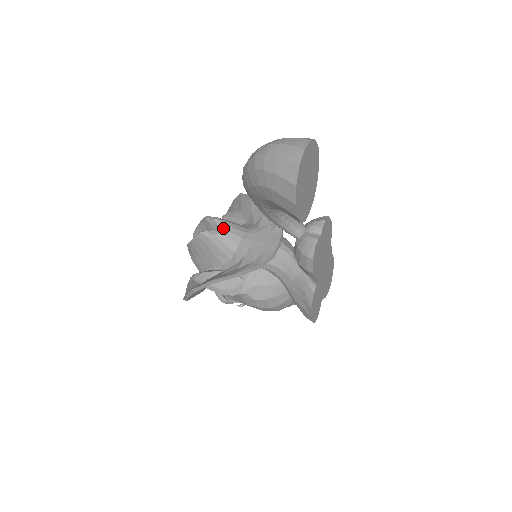
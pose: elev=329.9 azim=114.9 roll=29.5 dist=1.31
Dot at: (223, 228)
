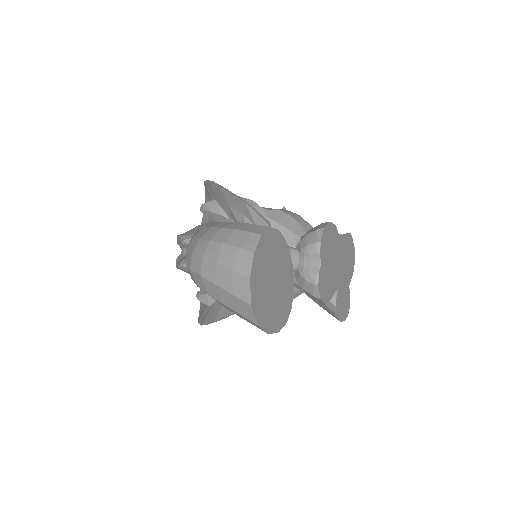
Dot at: occluded
